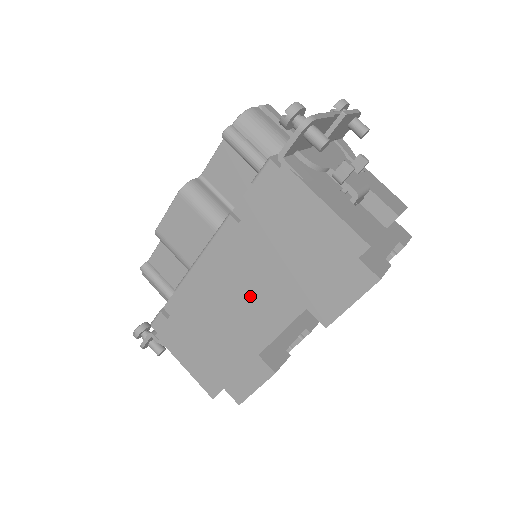
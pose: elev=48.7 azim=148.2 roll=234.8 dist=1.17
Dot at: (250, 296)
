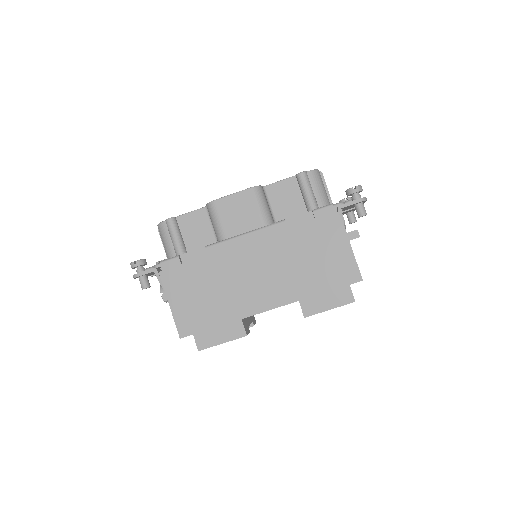
Dot at: (266, 276)
